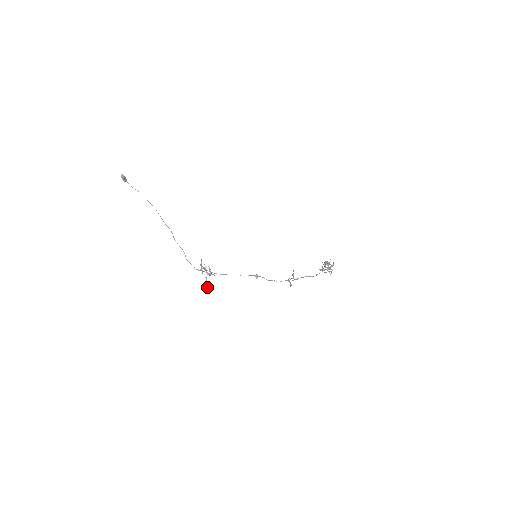
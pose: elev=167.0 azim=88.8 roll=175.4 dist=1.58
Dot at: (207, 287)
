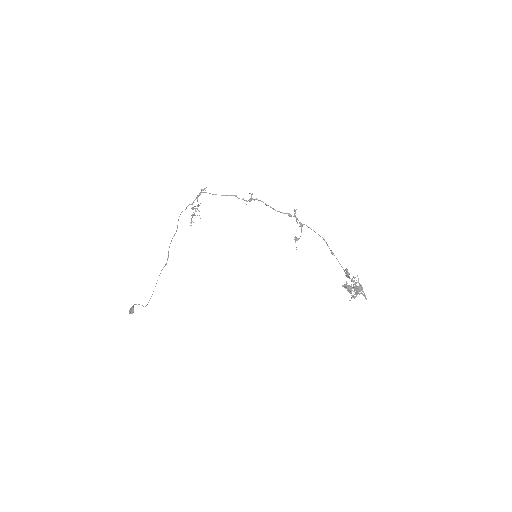
Dot at: (193, 208)
